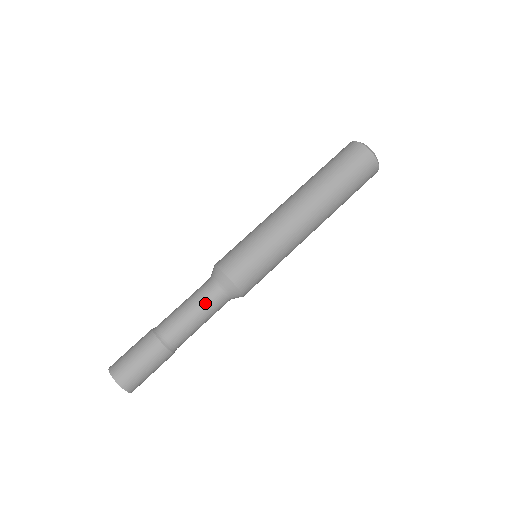
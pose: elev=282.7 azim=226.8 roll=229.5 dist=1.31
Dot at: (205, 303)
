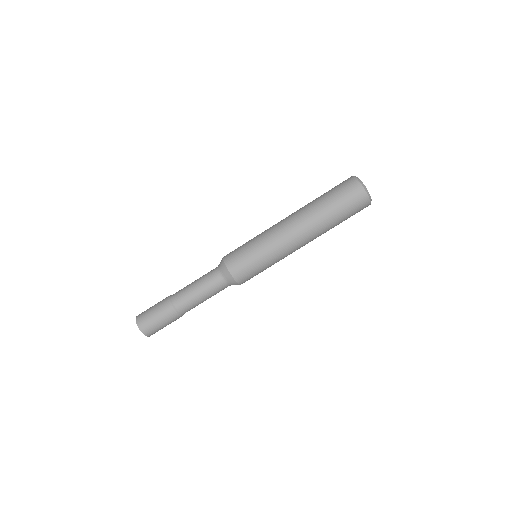
Dot at: (211, 288)
